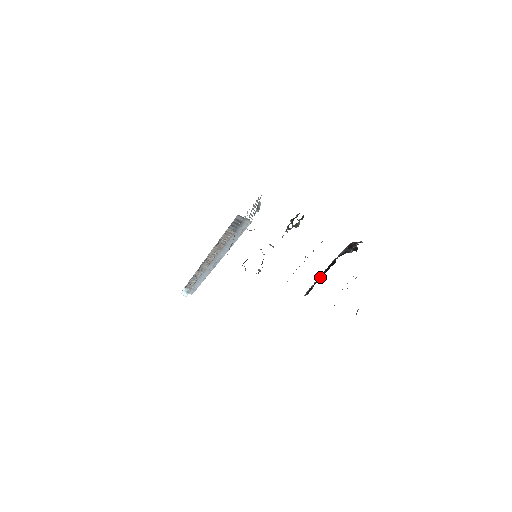
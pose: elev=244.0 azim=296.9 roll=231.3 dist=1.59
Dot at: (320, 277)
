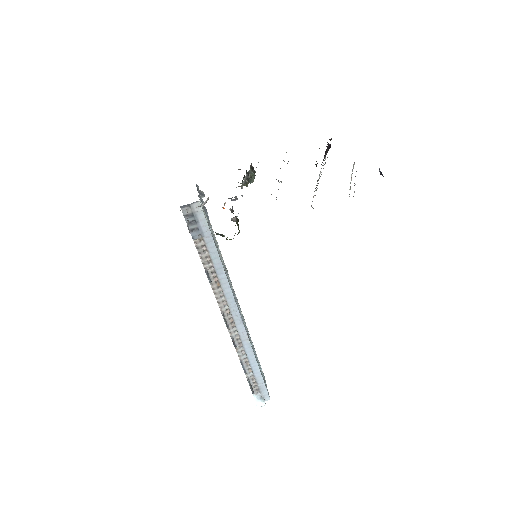
Dot at: occluded
